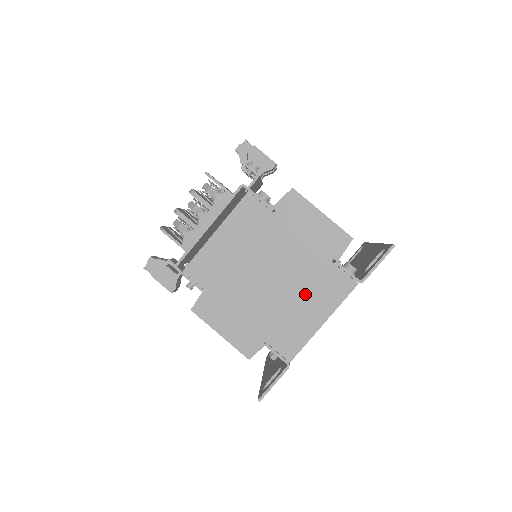
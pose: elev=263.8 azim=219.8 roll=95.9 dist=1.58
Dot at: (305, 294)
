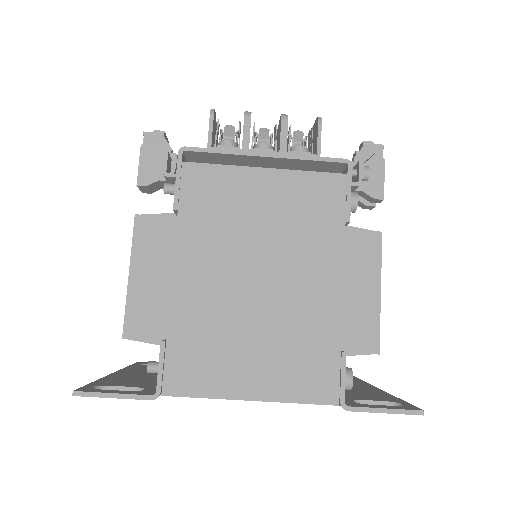
Dot at: (272, 344)
